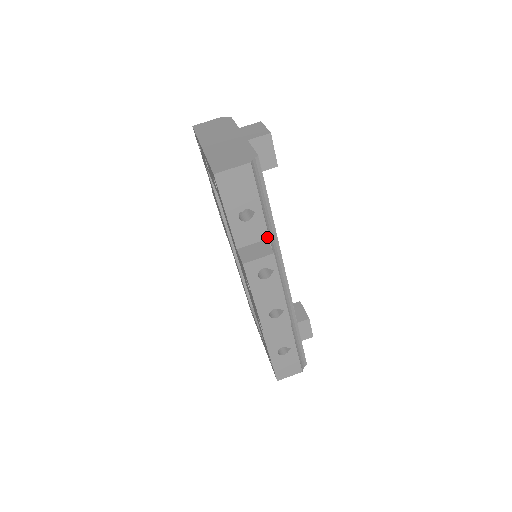
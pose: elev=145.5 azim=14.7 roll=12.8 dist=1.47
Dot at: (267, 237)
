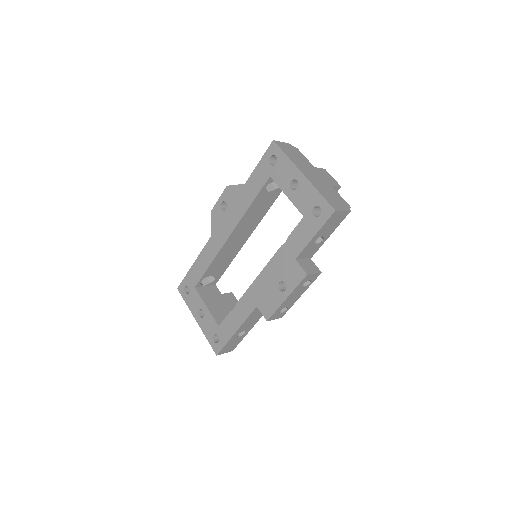
Dot at: (311, 257)
